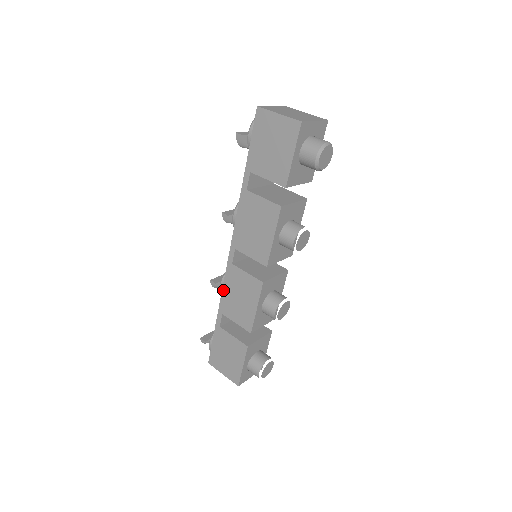
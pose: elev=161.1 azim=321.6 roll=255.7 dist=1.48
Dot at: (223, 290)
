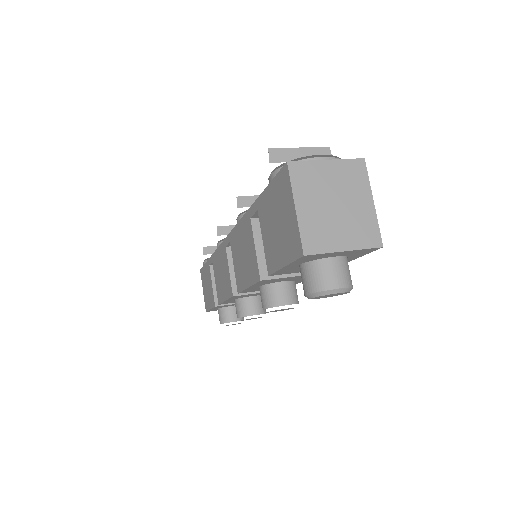
Dot at: (217, 250)
